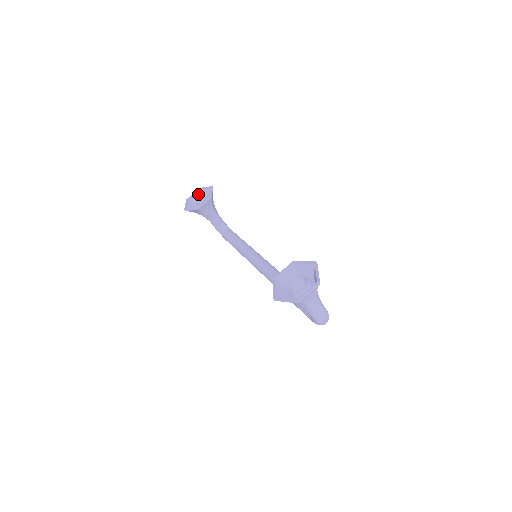
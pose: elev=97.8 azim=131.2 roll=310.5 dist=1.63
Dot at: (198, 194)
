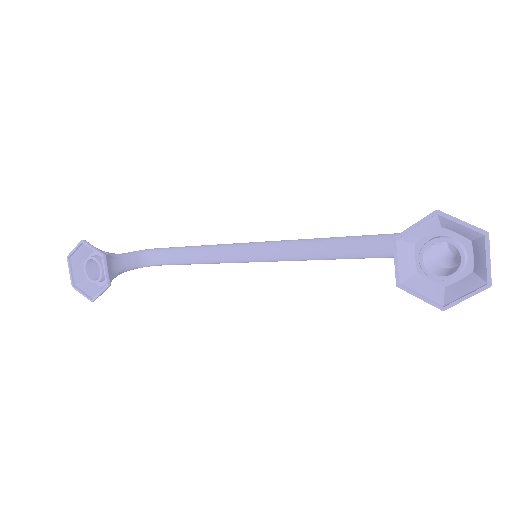
Dot at: (74, 265)
